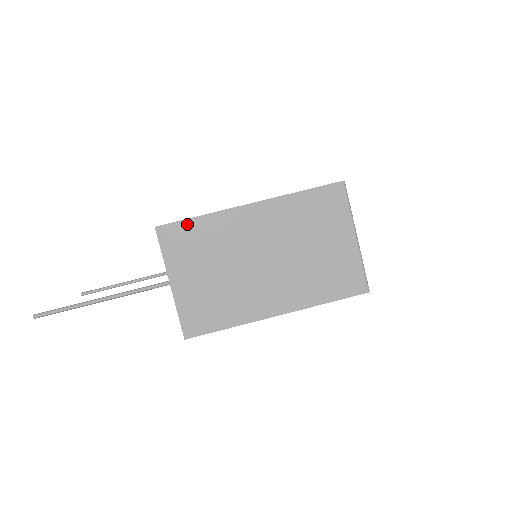
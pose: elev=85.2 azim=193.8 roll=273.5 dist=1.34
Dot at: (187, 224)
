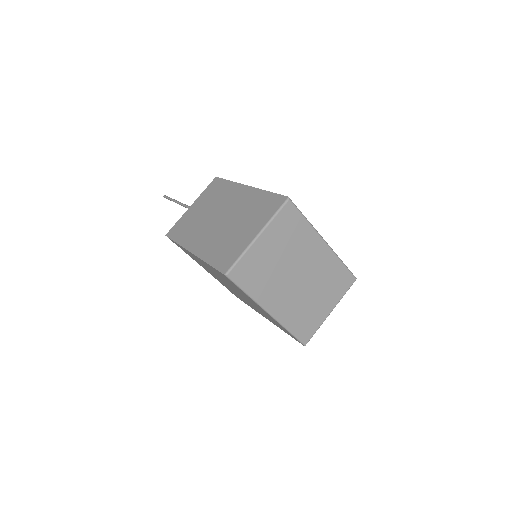
Dot at: (223, 182)
